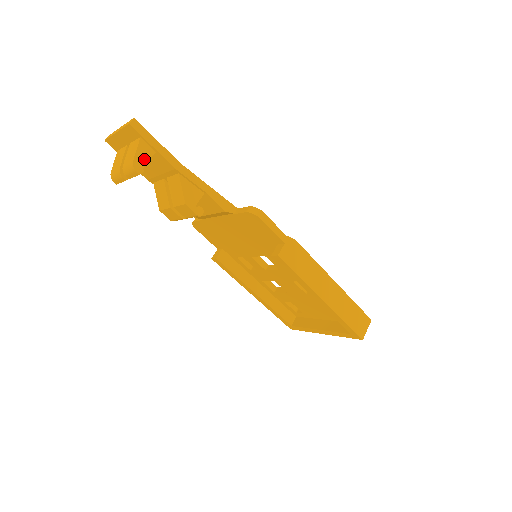
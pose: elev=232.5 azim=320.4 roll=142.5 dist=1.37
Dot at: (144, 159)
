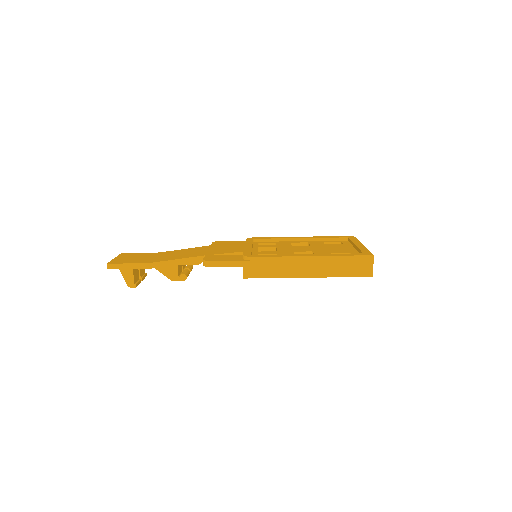
Dot at: (131, 278)
